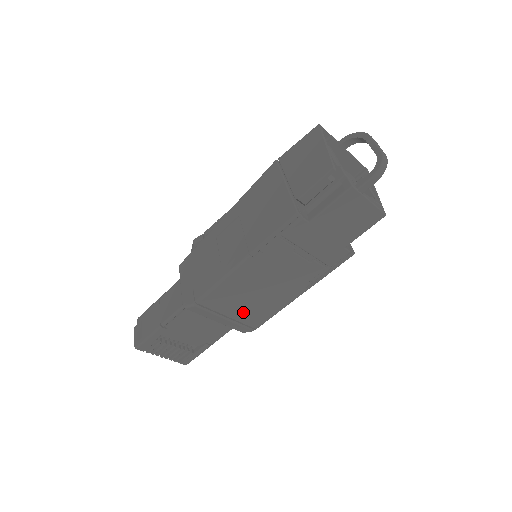
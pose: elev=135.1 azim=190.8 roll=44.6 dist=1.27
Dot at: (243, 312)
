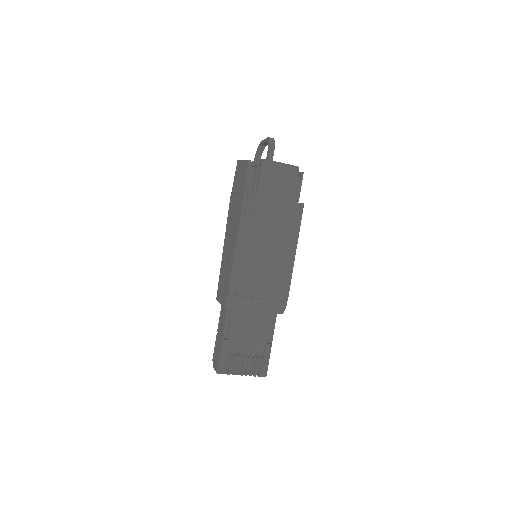
Dot at: (266, 288)
